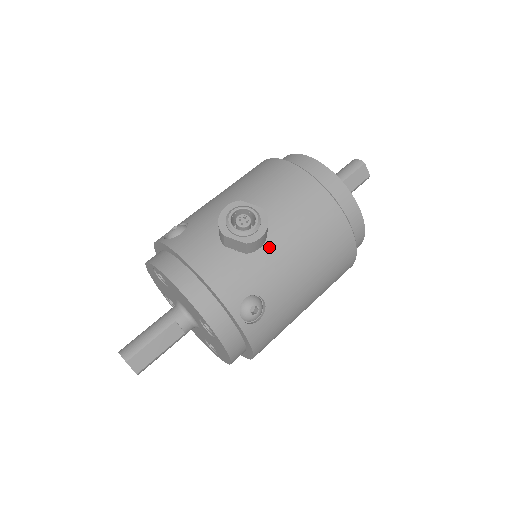
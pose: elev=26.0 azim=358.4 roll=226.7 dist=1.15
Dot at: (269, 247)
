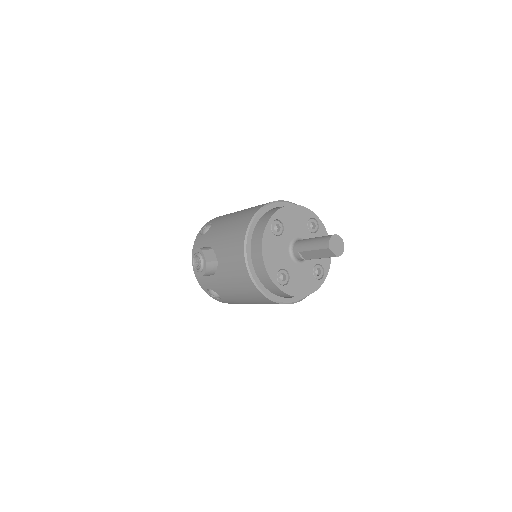
Dot at: (217, 277)
